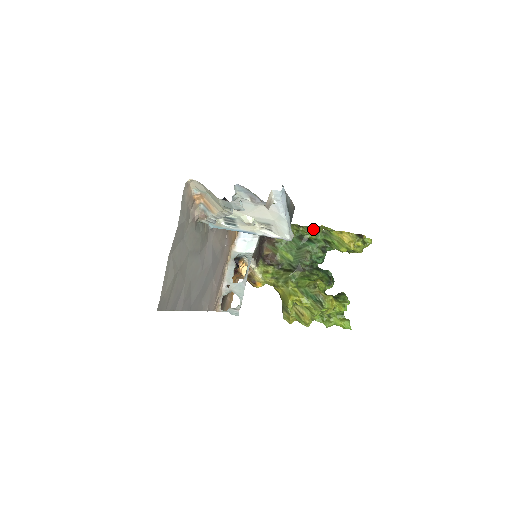
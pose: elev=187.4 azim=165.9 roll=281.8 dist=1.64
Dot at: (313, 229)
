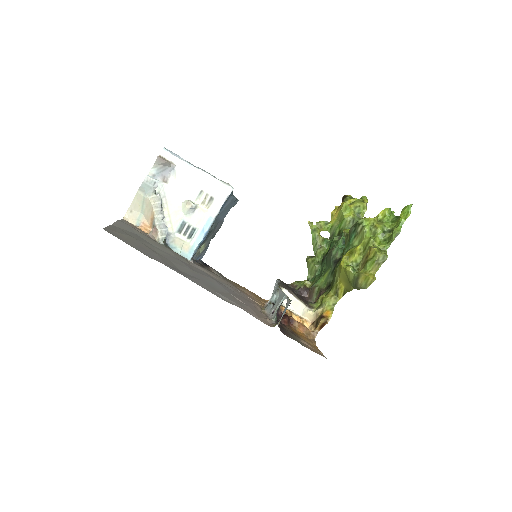
Dot at: (315, 239)
